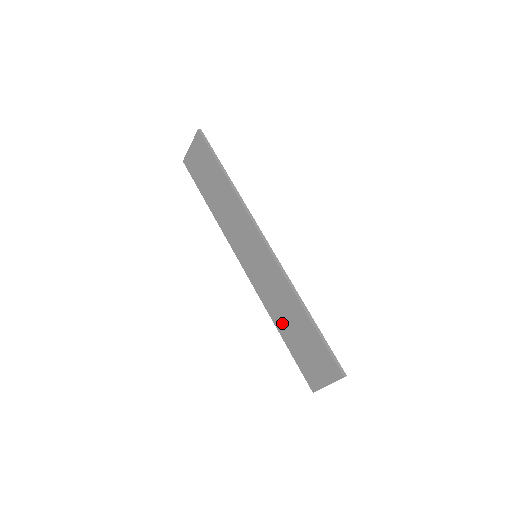
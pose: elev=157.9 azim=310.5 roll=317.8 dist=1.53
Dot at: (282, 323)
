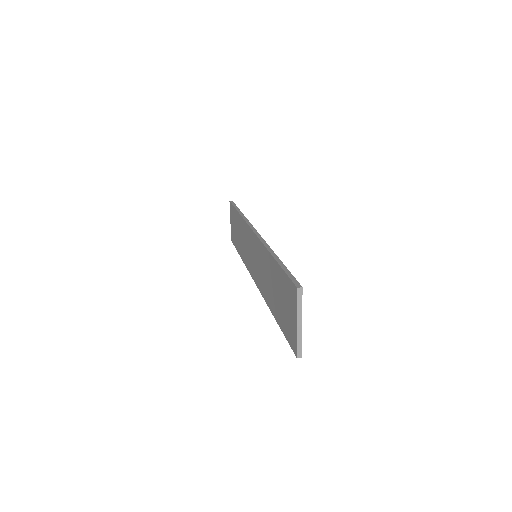
Dot at: (271, 299)
